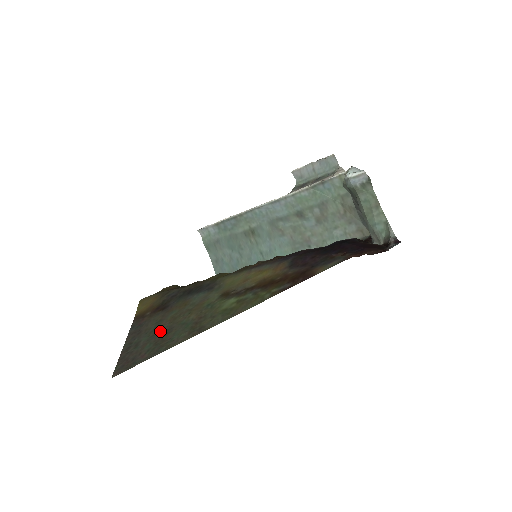
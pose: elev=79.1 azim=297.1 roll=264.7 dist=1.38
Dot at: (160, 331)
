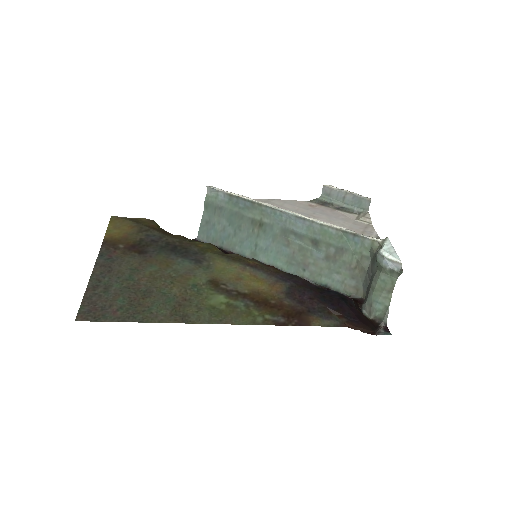
Dot at: (136, 287)
